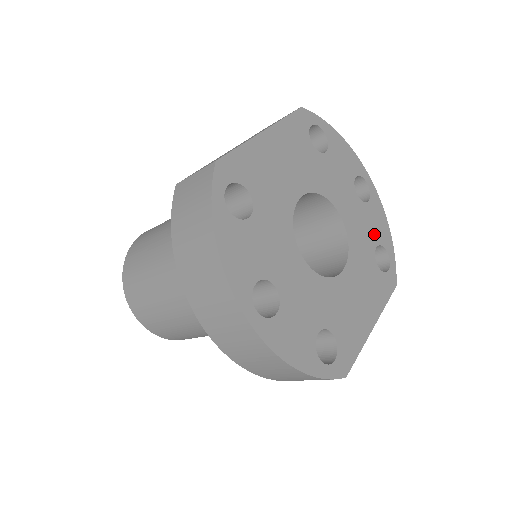
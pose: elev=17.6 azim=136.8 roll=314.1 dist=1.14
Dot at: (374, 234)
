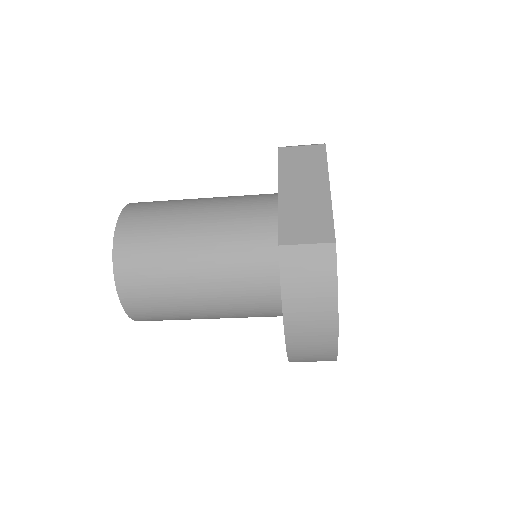
Dot at: occluded
